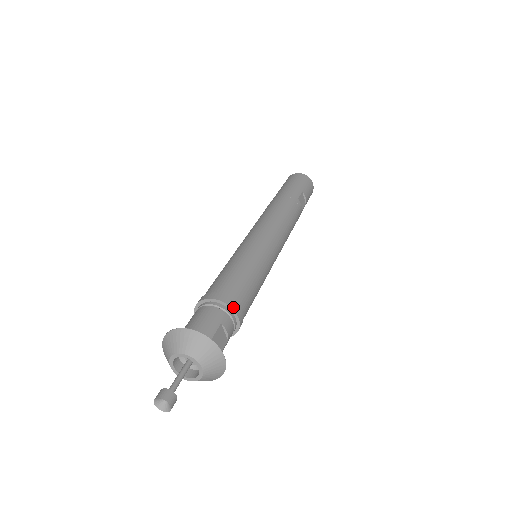
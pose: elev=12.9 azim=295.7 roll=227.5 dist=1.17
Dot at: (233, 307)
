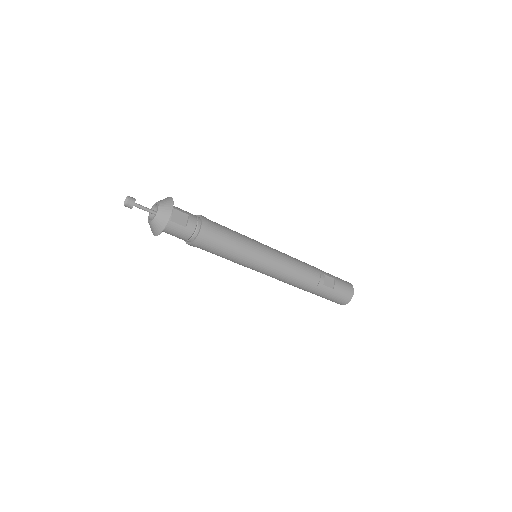
Dot at: (203, 219)
